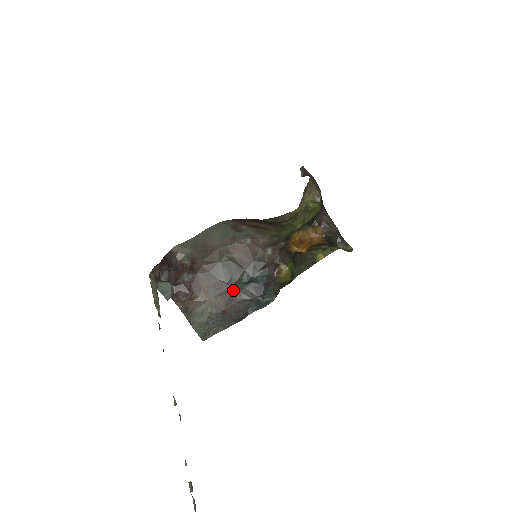
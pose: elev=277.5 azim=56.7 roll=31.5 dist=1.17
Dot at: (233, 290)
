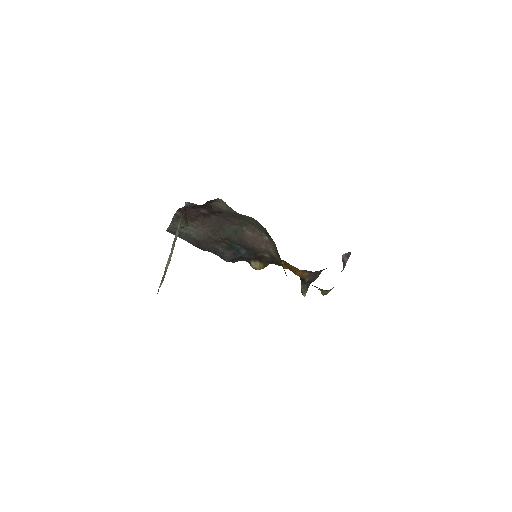
Dot at: (220, 242)
